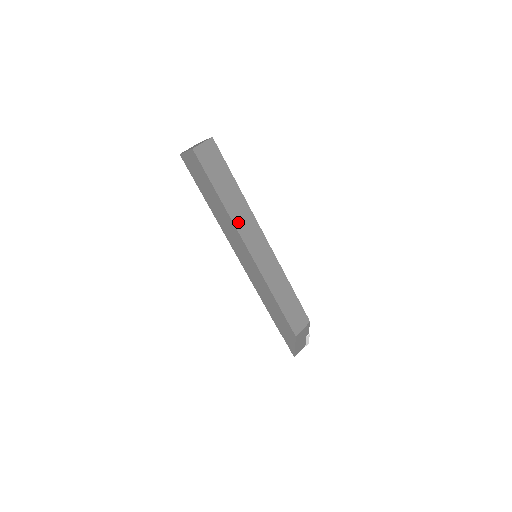
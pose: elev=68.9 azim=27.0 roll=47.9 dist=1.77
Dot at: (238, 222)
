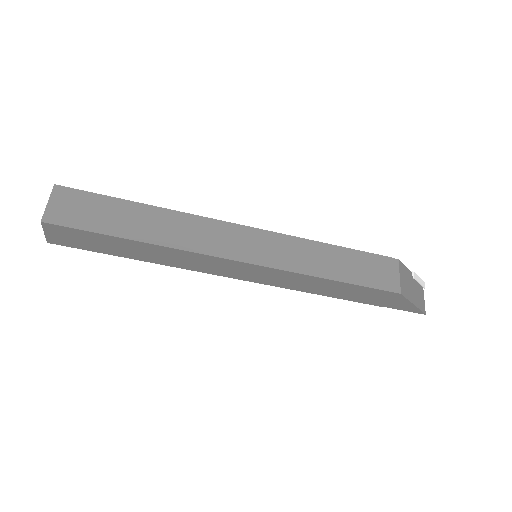
Dot at: (188, 243)
